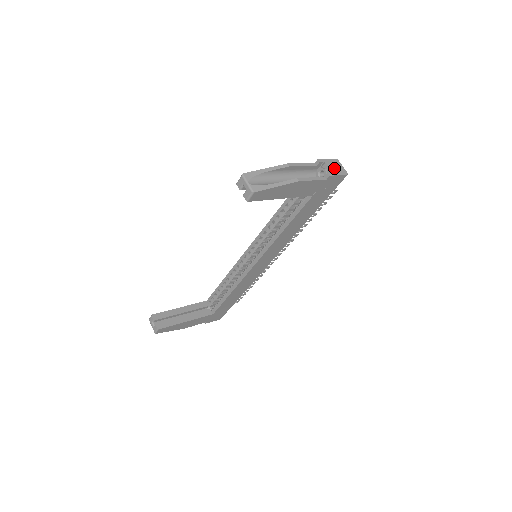
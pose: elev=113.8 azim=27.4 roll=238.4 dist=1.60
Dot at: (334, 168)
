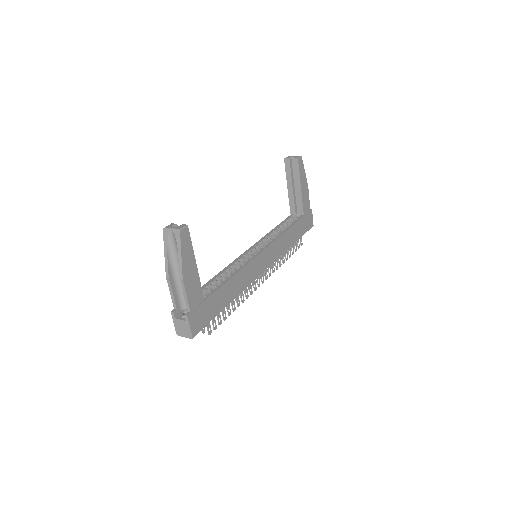
Dot at: occluded
